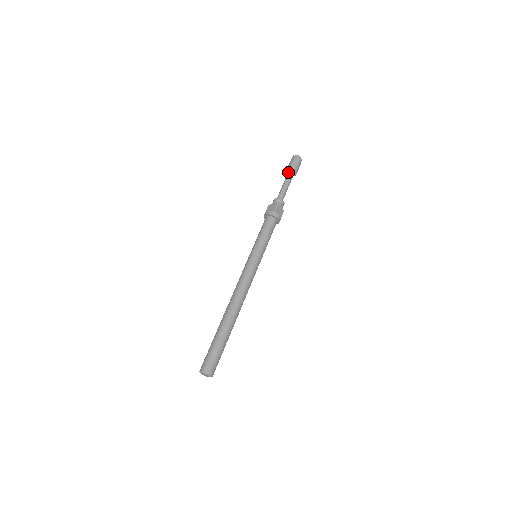
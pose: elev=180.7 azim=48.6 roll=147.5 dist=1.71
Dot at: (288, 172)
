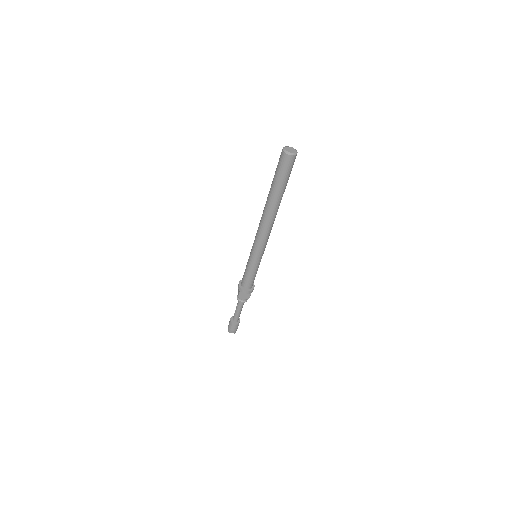
Dot at: occluded
